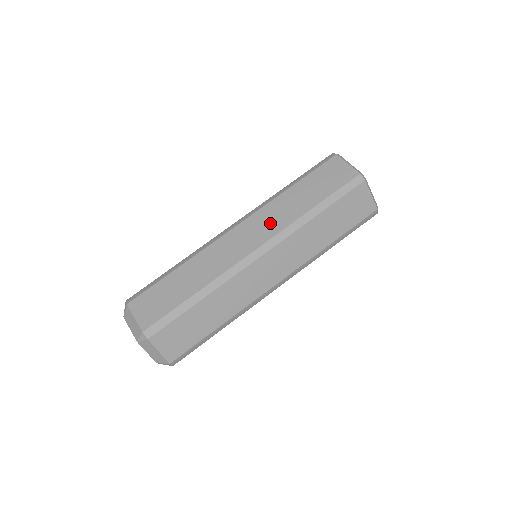
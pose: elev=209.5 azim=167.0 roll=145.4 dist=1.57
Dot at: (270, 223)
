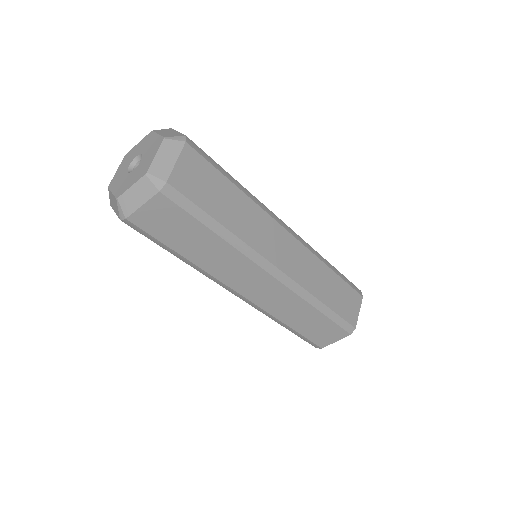
Dot at: occluded
